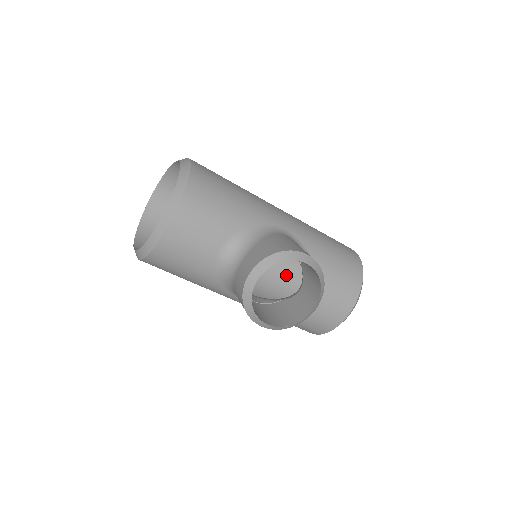
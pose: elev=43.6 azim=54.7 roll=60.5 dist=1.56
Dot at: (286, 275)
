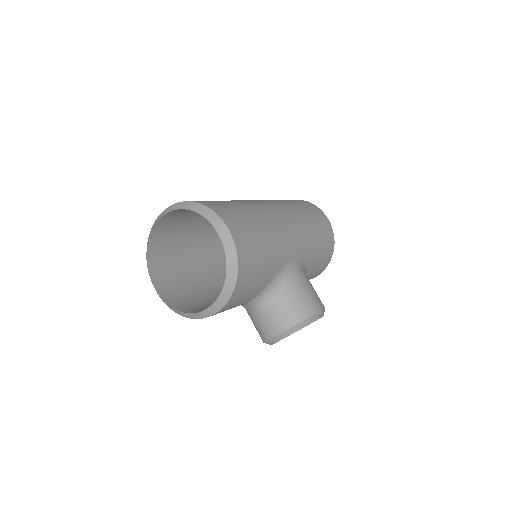
Dot at: occluded
